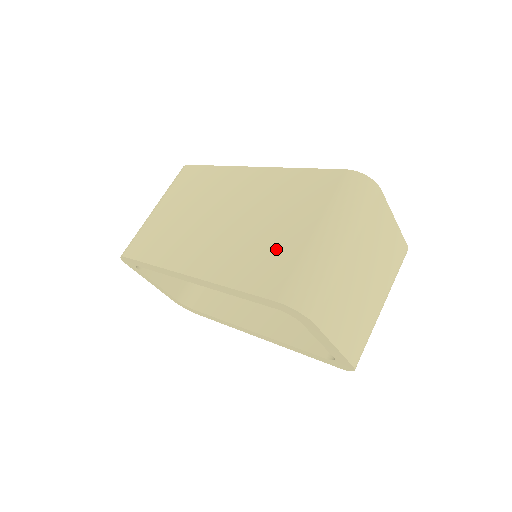
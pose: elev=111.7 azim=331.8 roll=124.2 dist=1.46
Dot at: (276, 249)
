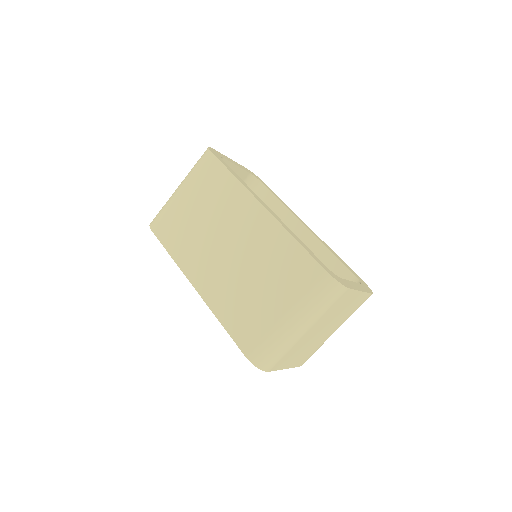
Dot at: (256, 312)
